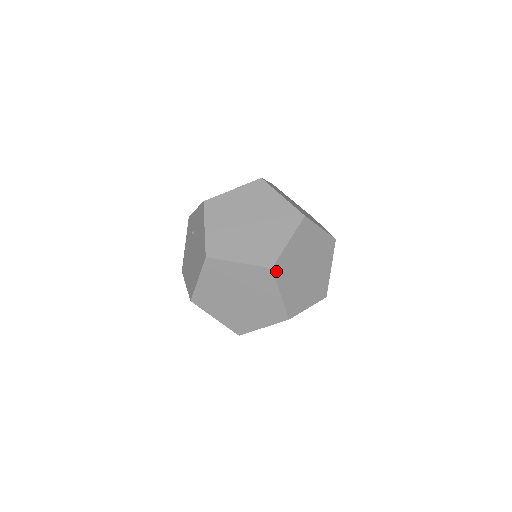
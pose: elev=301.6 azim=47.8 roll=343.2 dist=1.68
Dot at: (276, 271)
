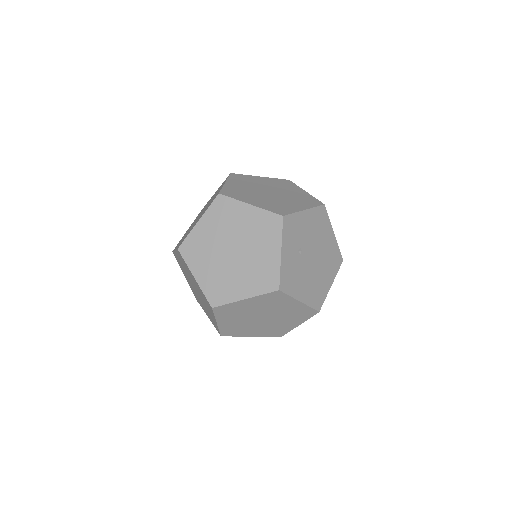
Dot at: (233, 176)
